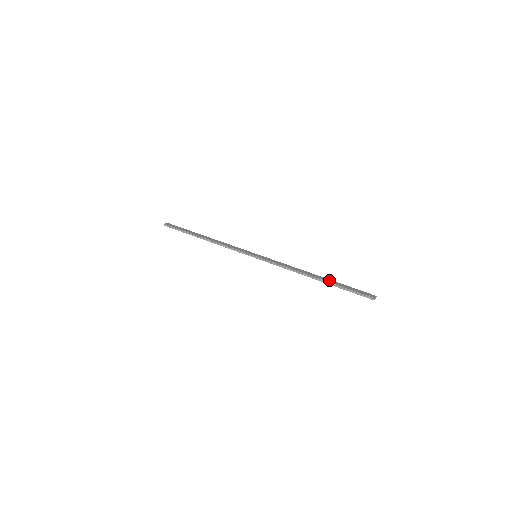
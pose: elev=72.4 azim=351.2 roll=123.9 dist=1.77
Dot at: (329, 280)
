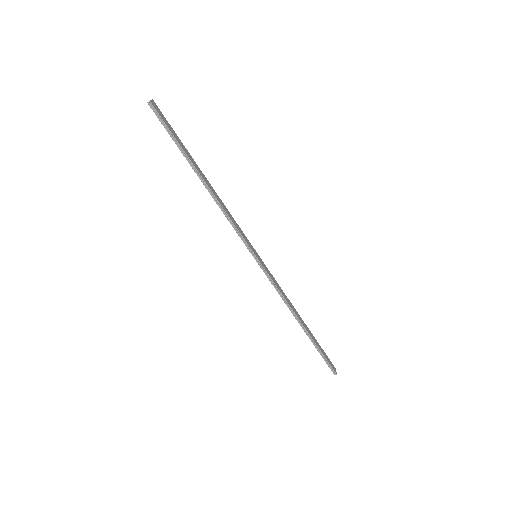
Dot at: (311, 333)
